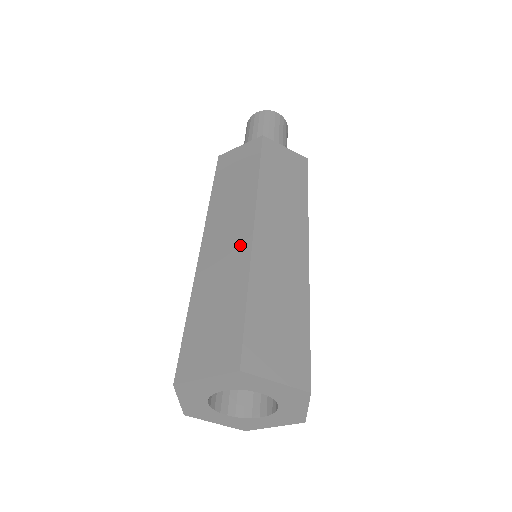
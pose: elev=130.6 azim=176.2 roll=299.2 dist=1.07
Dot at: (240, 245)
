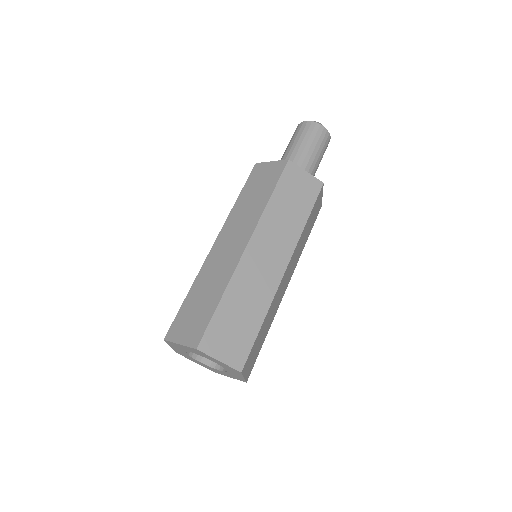
Dot at: (233, 257)
